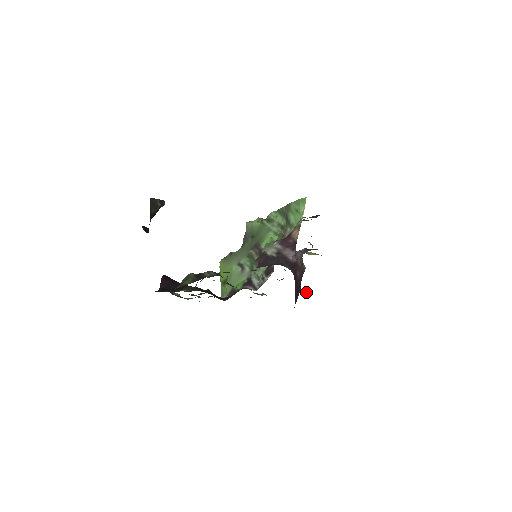
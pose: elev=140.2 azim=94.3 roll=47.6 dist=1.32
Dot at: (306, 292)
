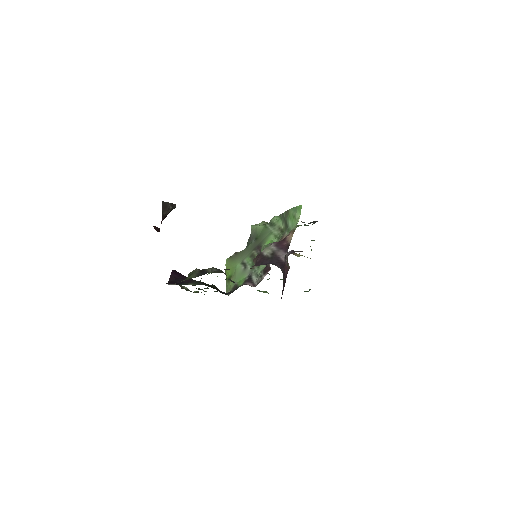
Dot at: (304, 291)
